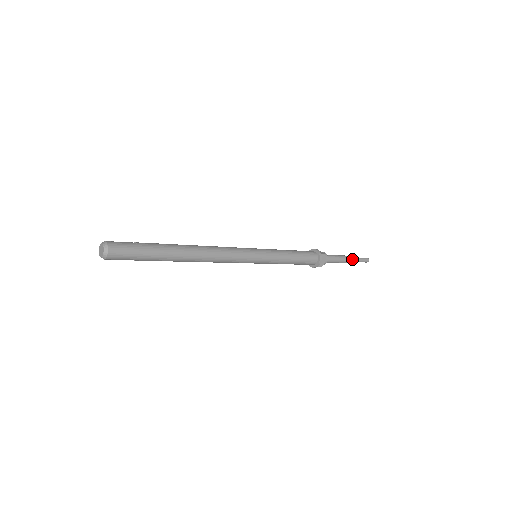
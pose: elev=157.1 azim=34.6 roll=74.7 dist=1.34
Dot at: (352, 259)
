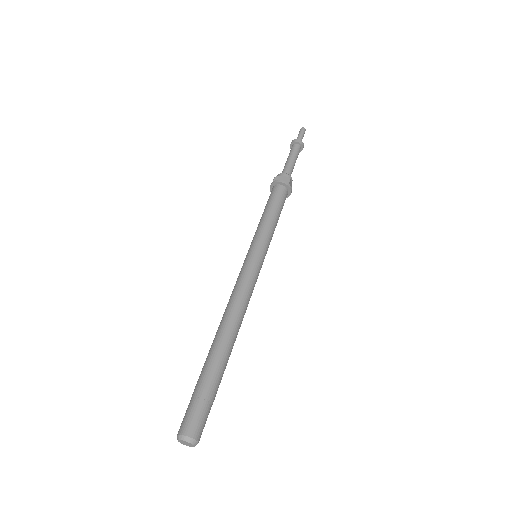
Dot at: (299, 148)
